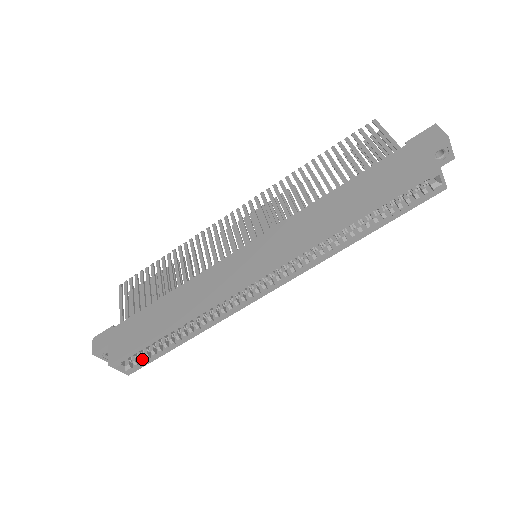
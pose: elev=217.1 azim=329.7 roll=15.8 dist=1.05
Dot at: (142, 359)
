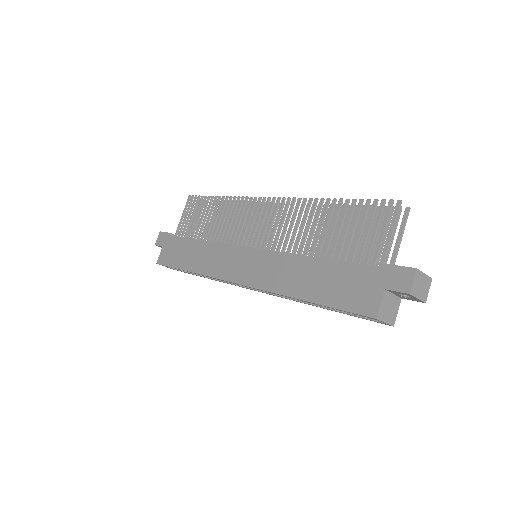
Dot at: occluded
